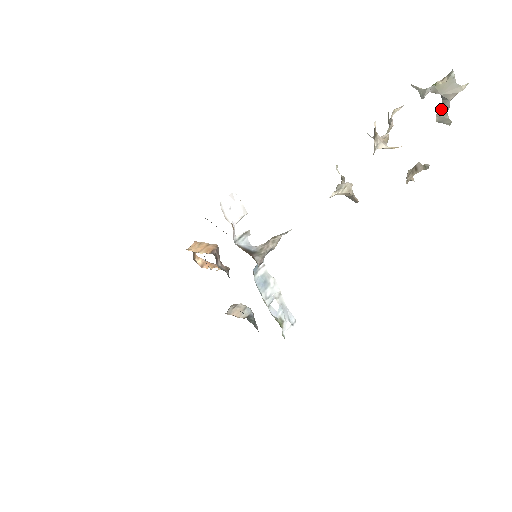
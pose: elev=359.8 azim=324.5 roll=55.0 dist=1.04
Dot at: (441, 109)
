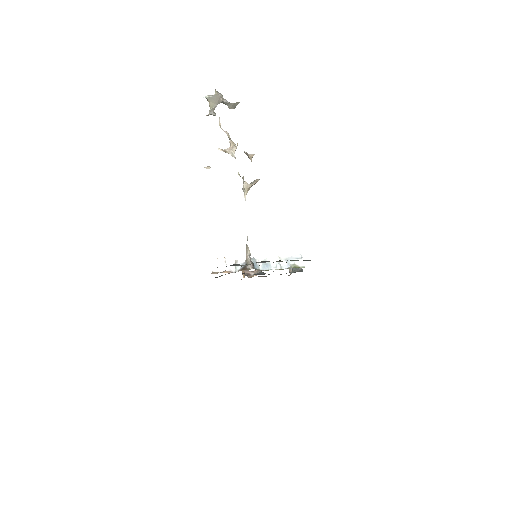
Dot at: (227, 105)
